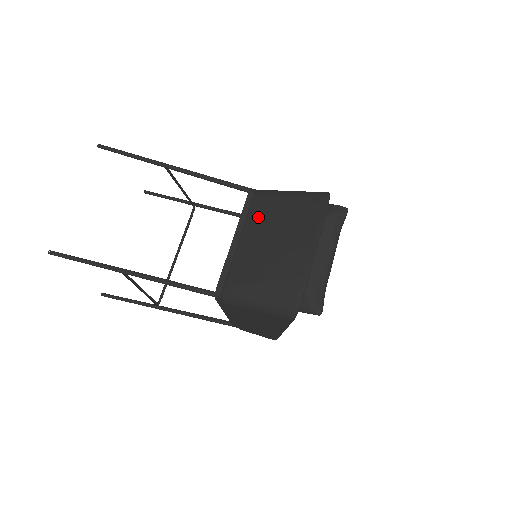
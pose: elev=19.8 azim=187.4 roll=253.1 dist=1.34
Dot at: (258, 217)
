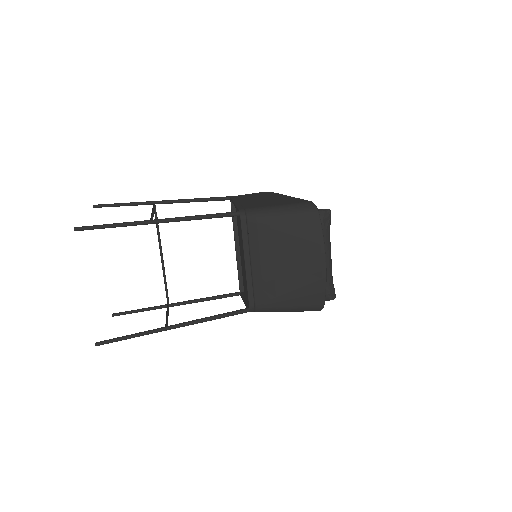
Dot at: (261, 241)
